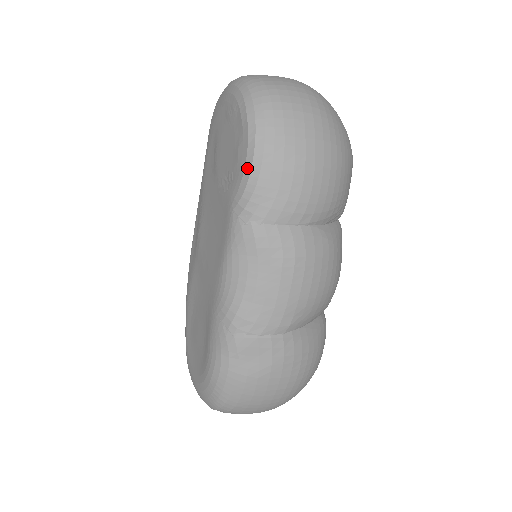
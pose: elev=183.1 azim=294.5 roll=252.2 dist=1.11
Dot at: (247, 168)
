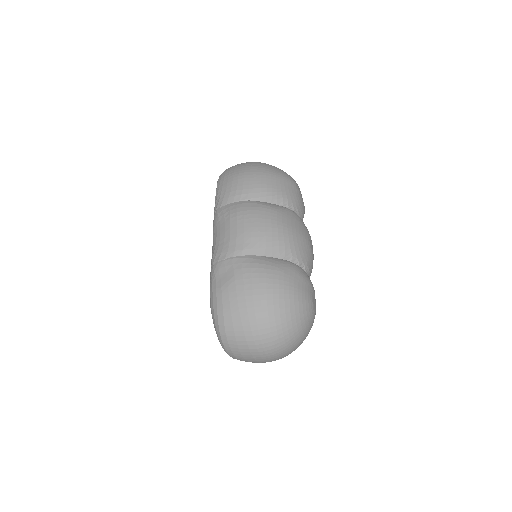
Dot at: occluded
